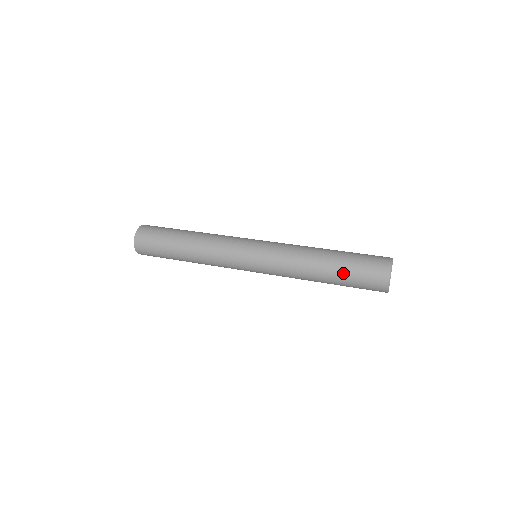
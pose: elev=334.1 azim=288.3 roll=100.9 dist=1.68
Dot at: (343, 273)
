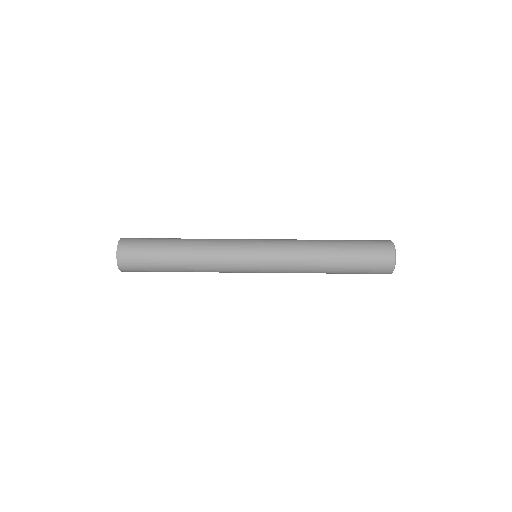
Dot at: (352, 256)
